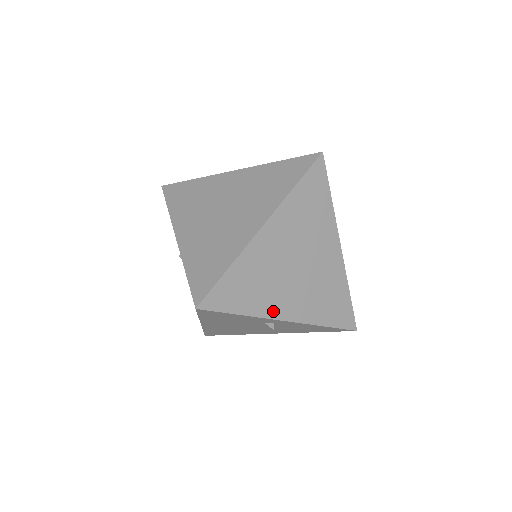
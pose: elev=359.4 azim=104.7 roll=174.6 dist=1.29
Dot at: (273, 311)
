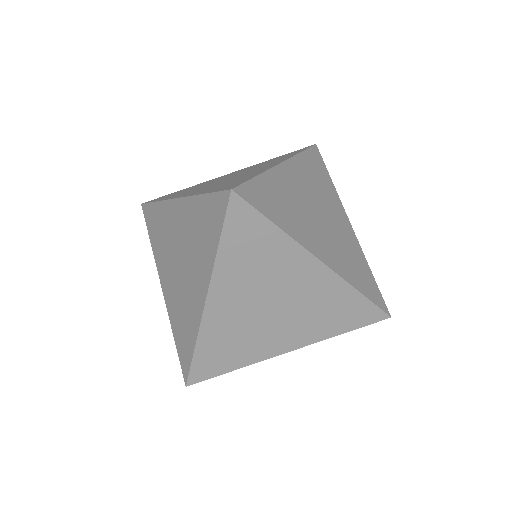
Dot at: (268, 352)
